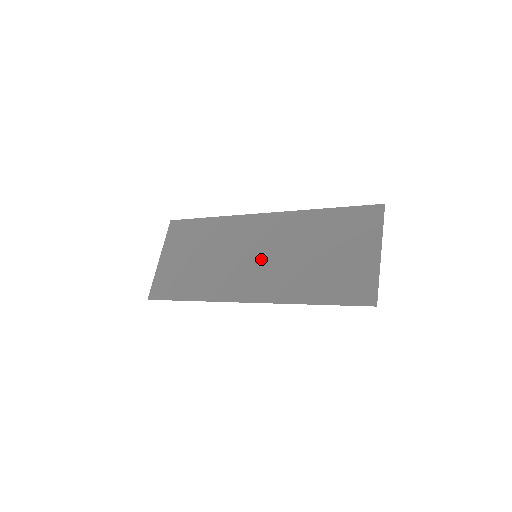
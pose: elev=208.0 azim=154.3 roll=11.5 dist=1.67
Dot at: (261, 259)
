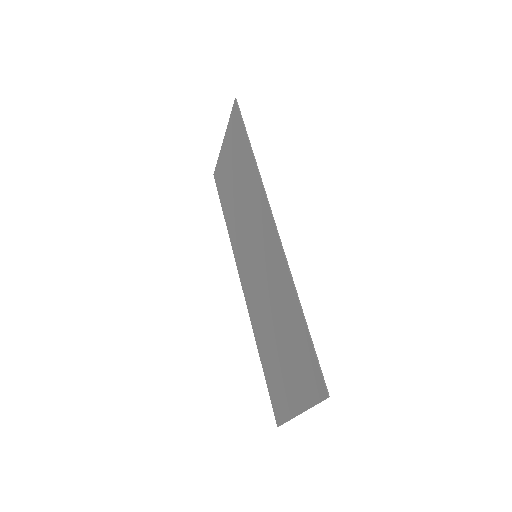
Dot at: (256, 266)
